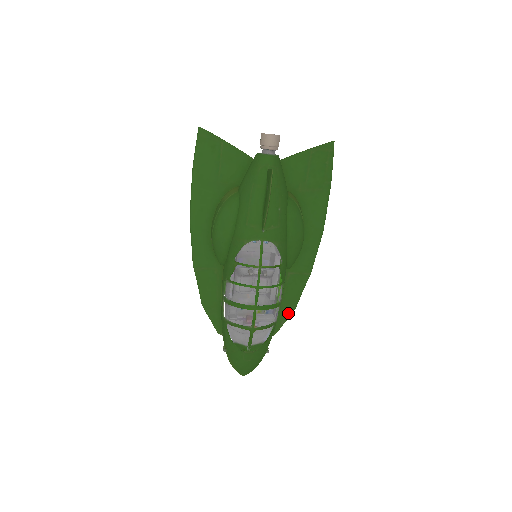
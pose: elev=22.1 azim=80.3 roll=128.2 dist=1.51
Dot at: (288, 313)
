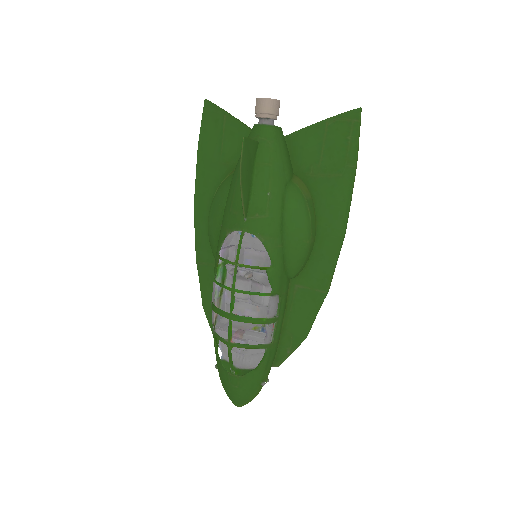
Dot at: (296, 340)
